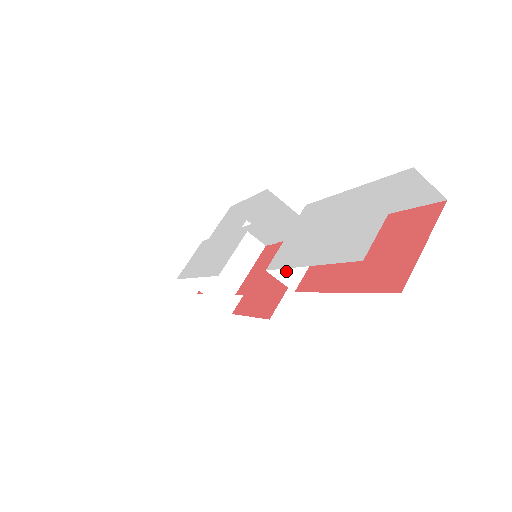
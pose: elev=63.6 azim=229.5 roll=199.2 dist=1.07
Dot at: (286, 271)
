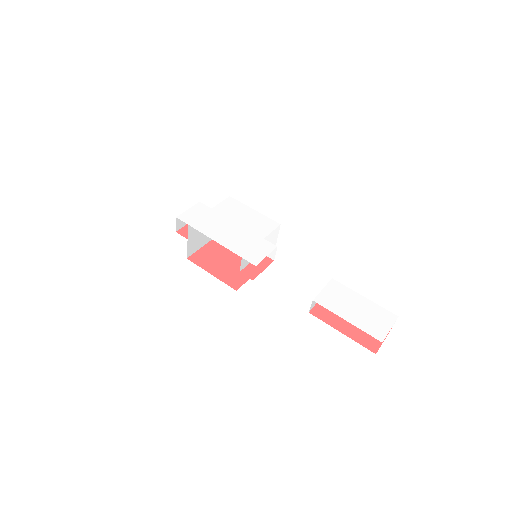
Dot at: (314, 303)
